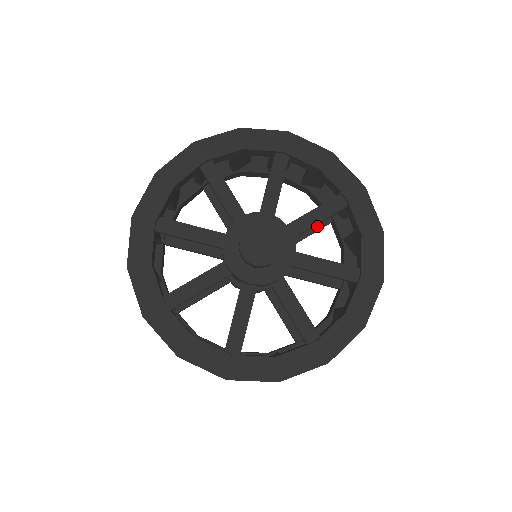
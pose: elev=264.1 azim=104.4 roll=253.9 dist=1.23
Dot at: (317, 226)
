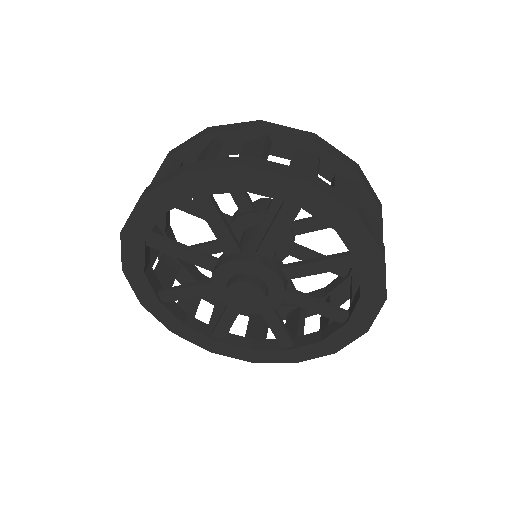
Dot at: occluded
